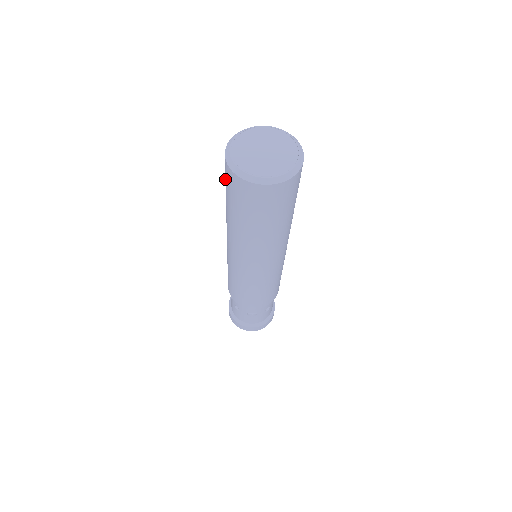
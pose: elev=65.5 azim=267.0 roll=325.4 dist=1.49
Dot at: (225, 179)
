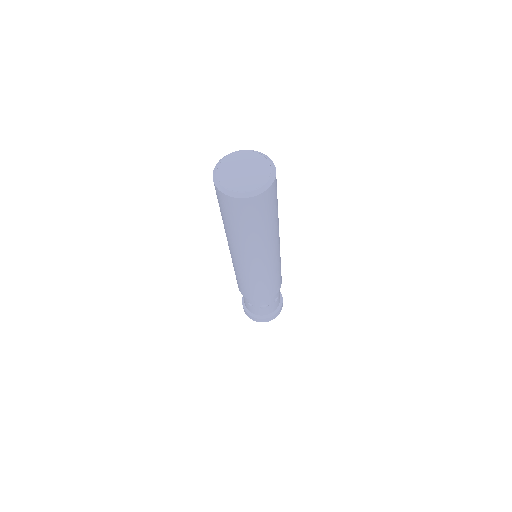
Dot at: occluded
